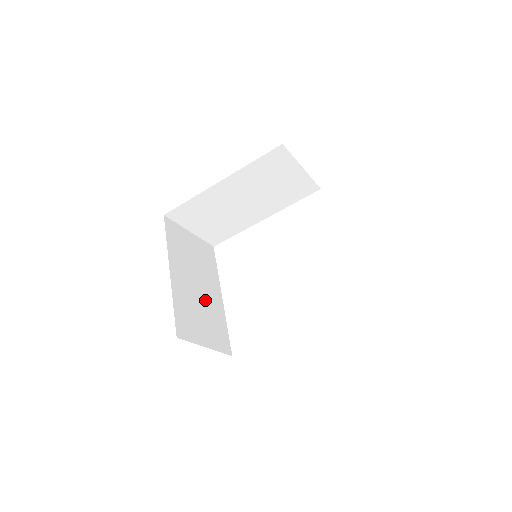
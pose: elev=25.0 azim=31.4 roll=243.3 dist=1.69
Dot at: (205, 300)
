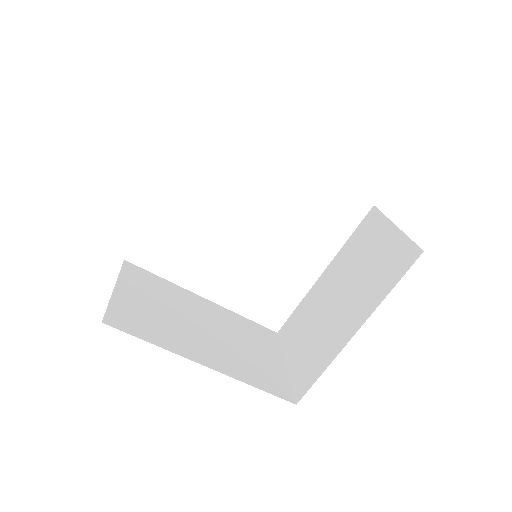
Dot at: occluded
